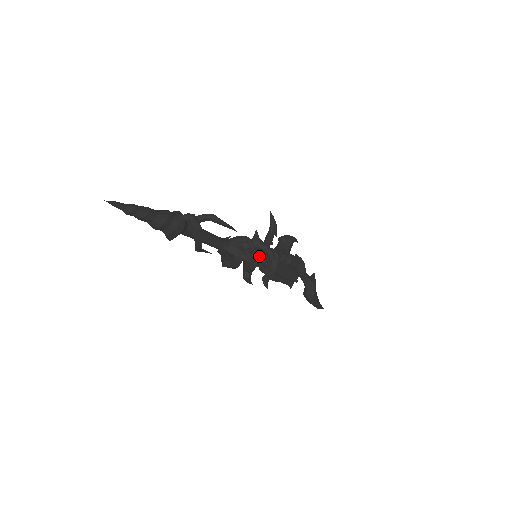
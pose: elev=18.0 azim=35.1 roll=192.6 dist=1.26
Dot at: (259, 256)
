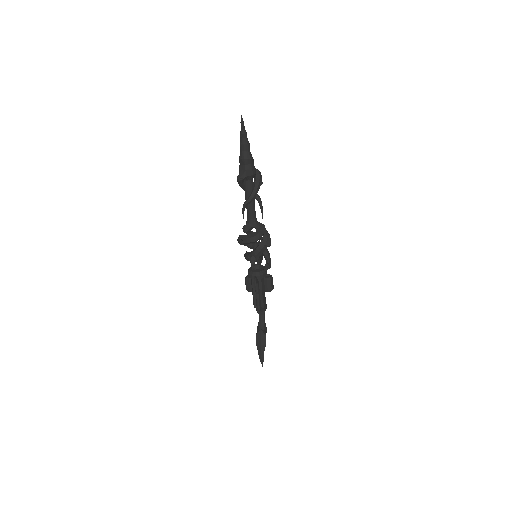
Dot at: (249, 268)
